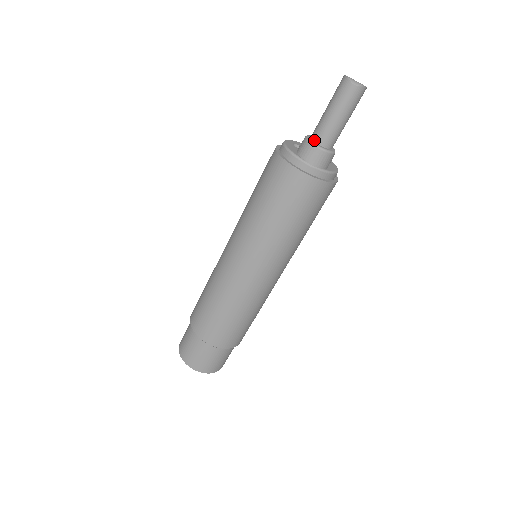
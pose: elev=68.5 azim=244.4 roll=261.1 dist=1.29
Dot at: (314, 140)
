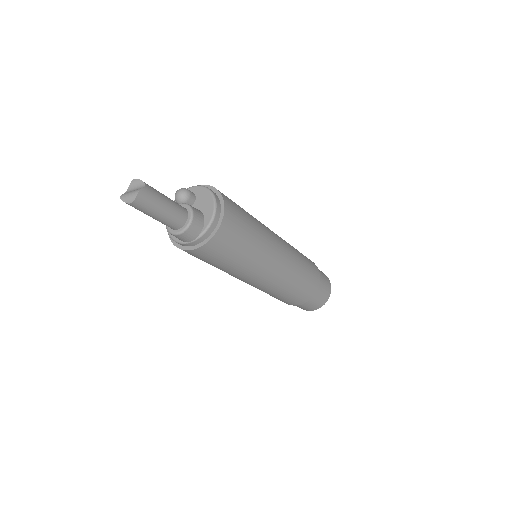
Dot at: (171, 228)
